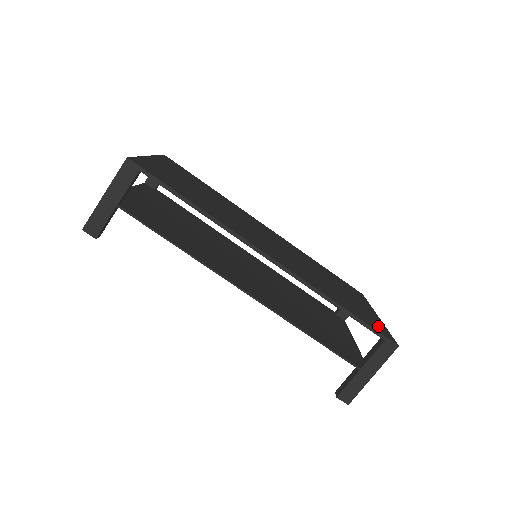
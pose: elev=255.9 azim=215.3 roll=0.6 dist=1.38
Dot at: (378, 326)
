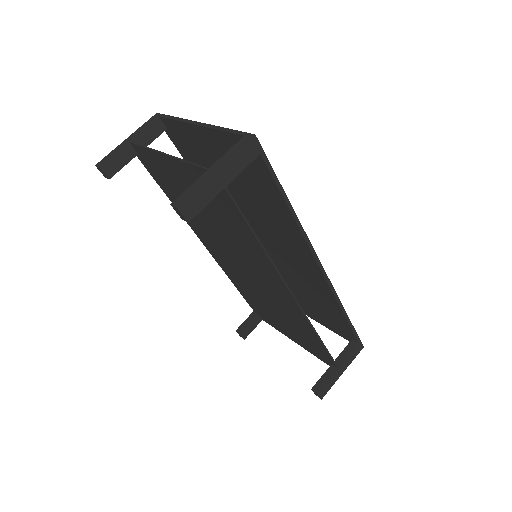
Dot at: occluded
